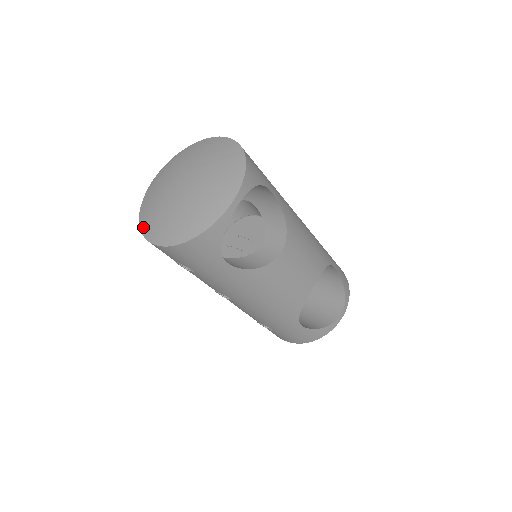
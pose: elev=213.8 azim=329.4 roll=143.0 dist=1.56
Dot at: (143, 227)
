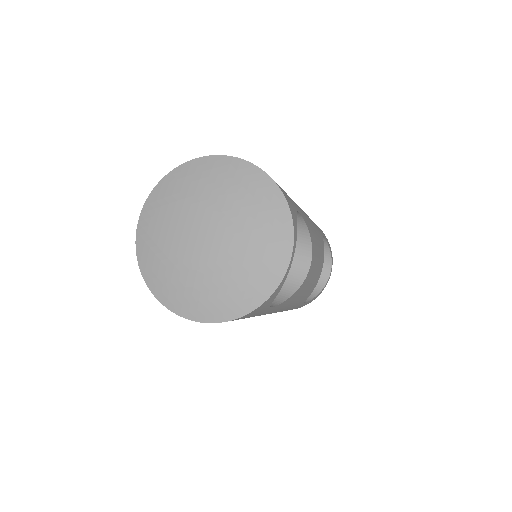
Dot at: (161, 296)
